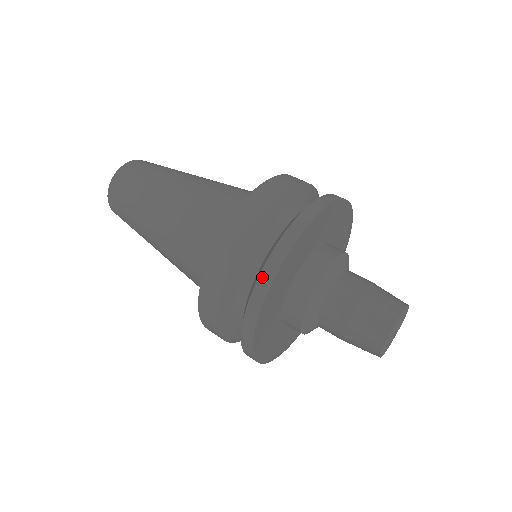
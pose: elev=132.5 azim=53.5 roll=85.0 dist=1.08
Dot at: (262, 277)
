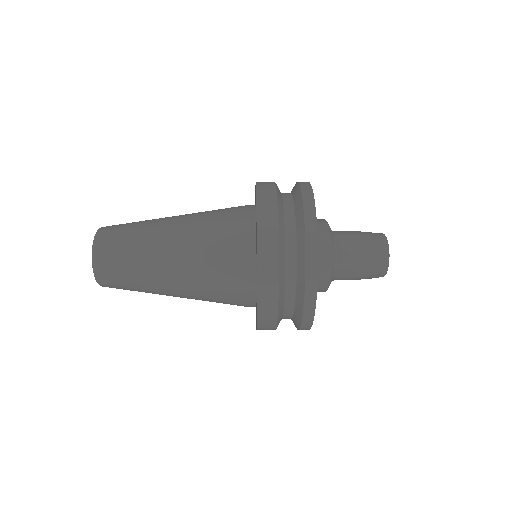
Dot at: (306, 307)
